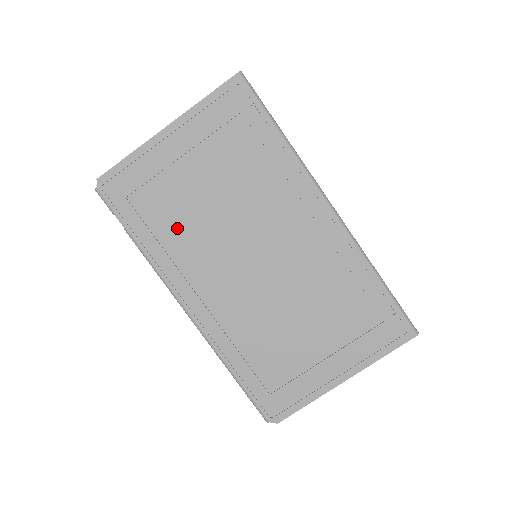
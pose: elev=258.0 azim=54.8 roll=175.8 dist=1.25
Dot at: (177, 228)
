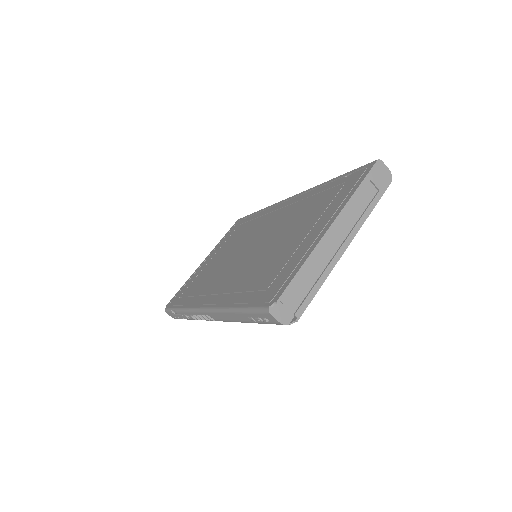
Dot at: (204, 282)
